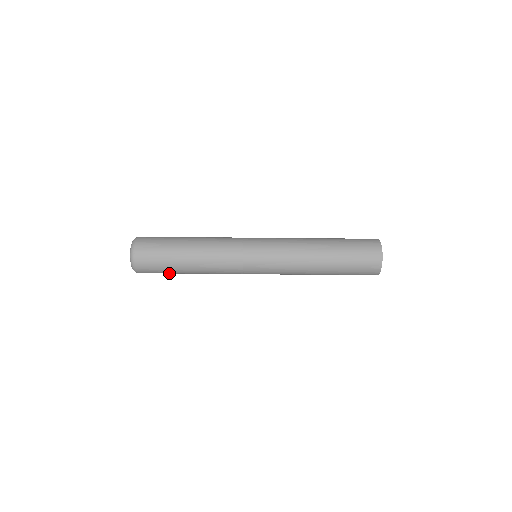
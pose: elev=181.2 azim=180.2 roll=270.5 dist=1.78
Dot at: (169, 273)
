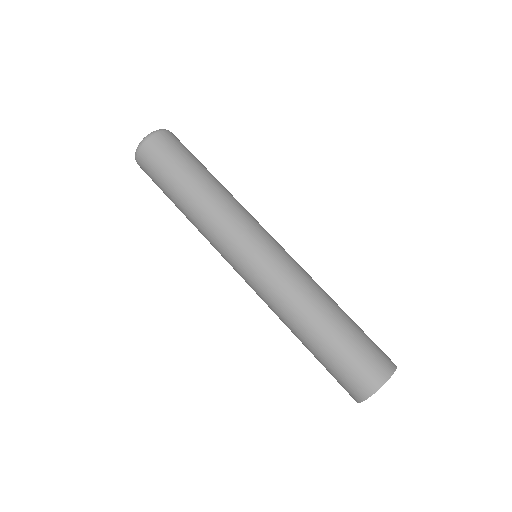
Dot at: occluded
